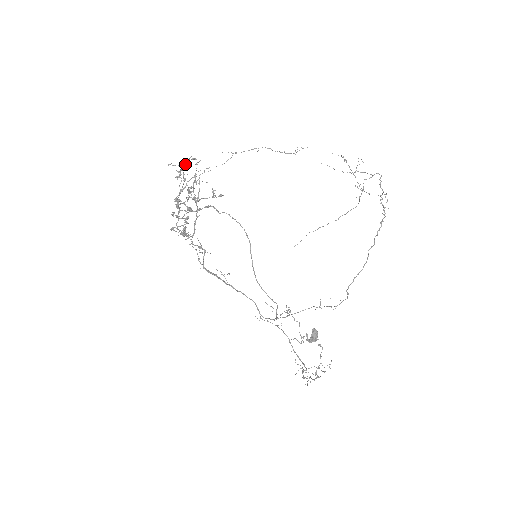
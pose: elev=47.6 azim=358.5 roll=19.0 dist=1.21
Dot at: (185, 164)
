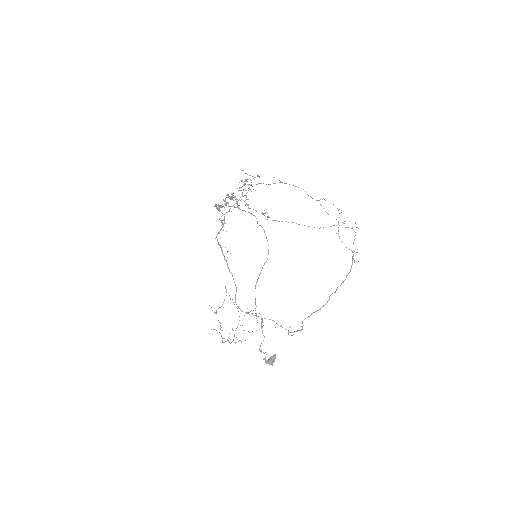
Dot at: (253, 178)
